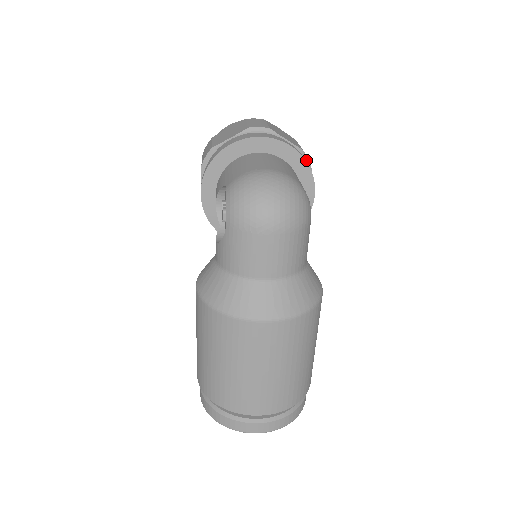
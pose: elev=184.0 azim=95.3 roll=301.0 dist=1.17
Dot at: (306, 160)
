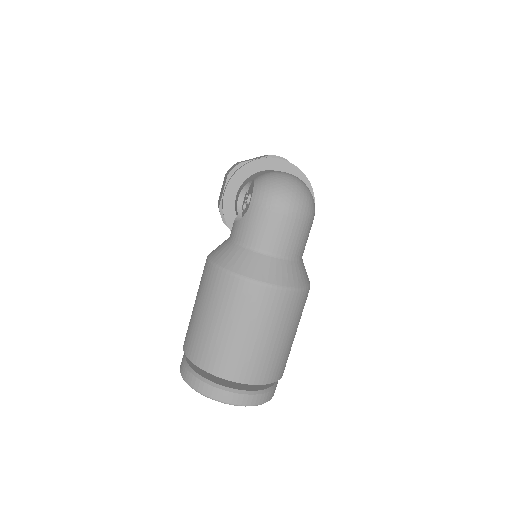
Dot at: occluded
